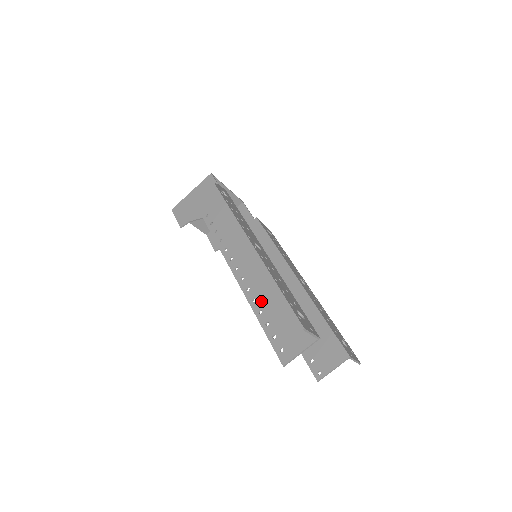
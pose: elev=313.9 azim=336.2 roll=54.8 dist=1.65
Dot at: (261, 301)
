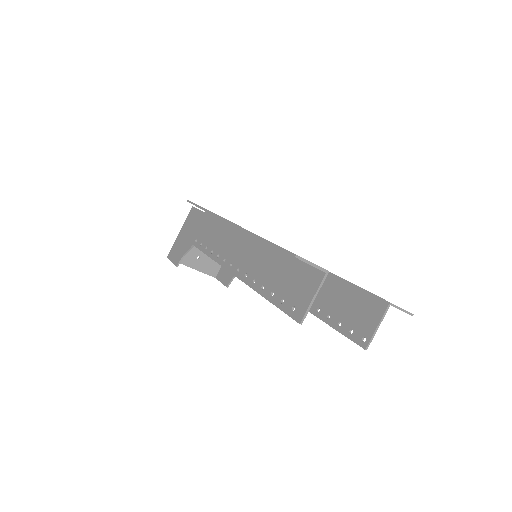
Dot at: (260, 277)
